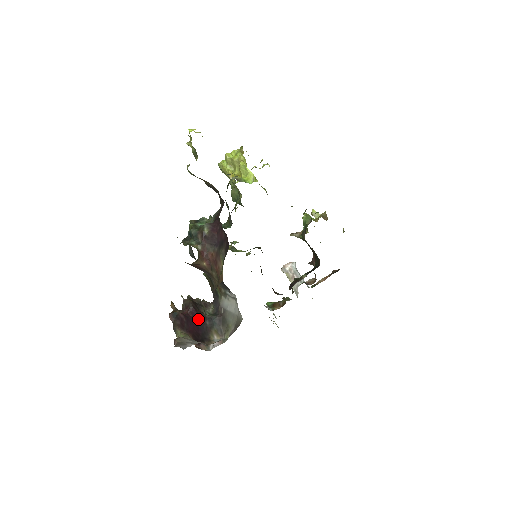
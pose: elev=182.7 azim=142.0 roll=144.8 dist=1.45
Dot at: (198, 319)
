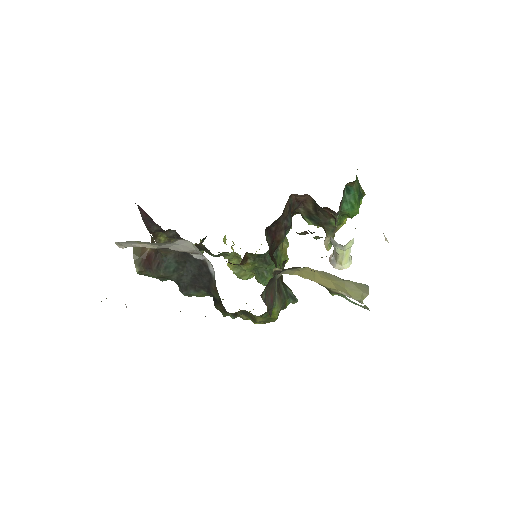
Dot at: occluded
